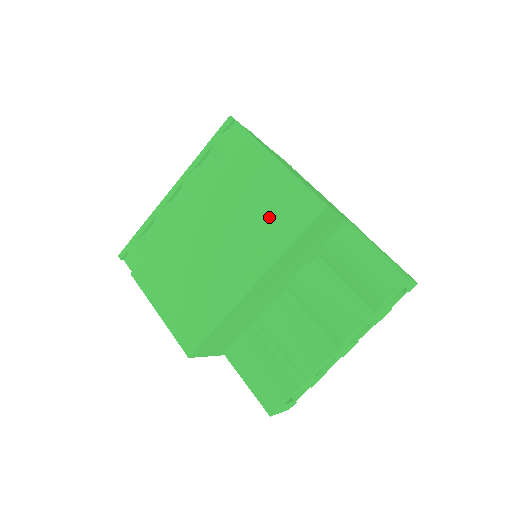
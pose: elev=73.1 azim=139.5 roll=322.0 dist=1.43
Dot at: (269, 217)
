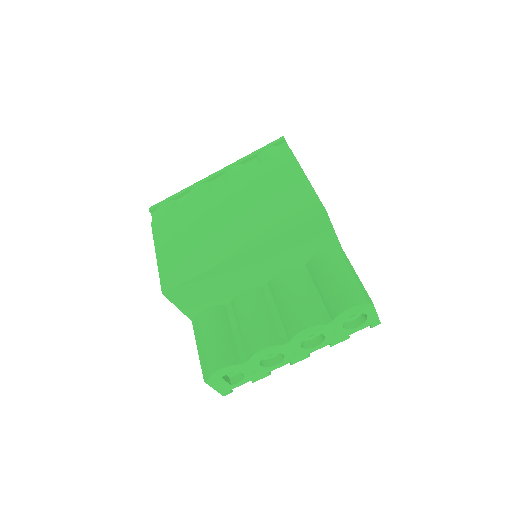
Dot at: (278, 208)
